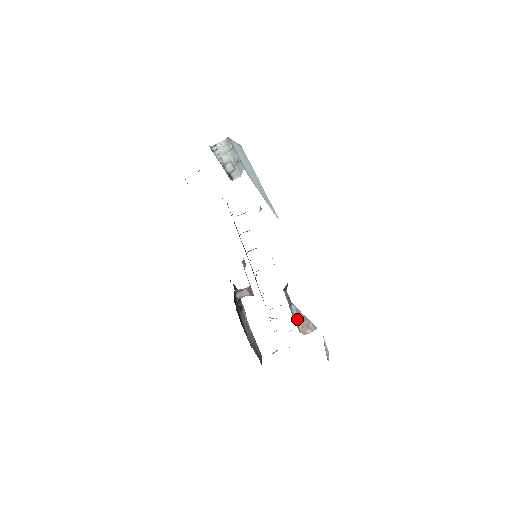
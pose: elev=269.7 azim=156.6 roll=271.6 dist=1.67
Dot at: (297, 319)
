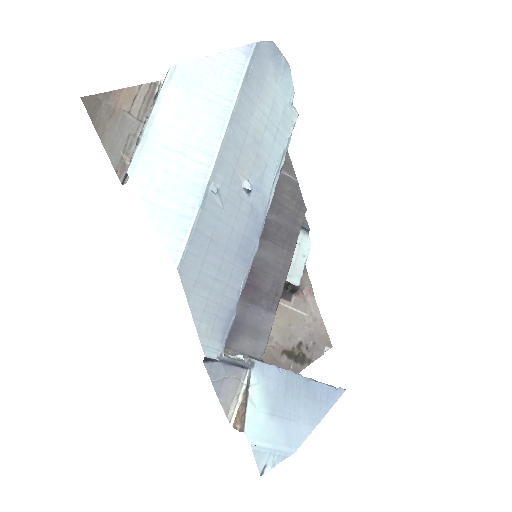
Dot at: (239, 396)
